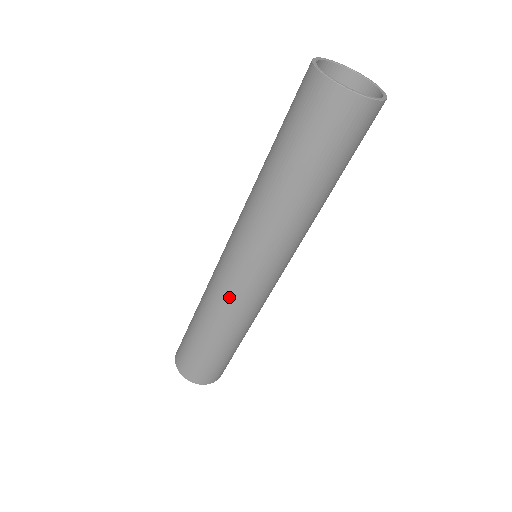
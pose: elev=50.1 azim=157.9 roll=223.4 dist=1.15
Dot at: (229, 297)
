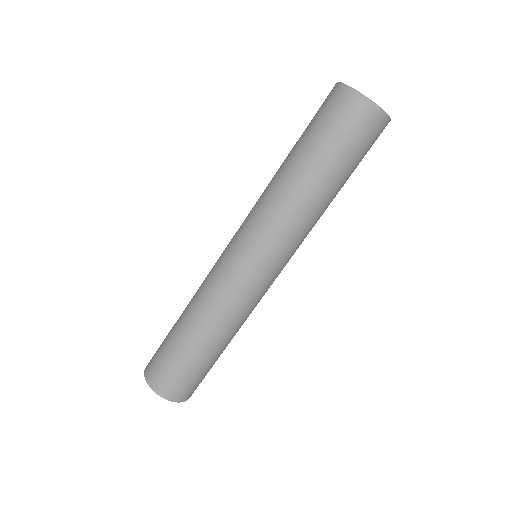
Dot at: (212, 269)
